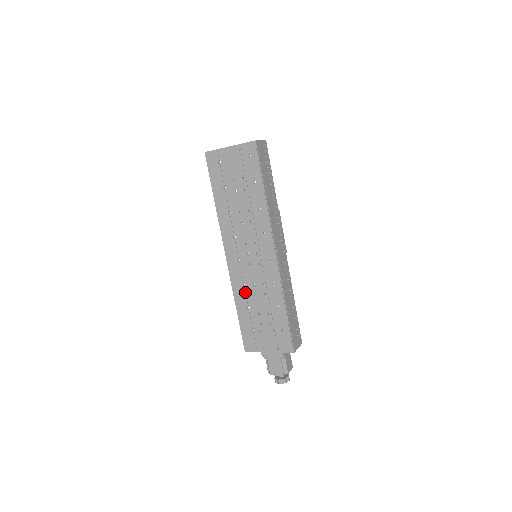
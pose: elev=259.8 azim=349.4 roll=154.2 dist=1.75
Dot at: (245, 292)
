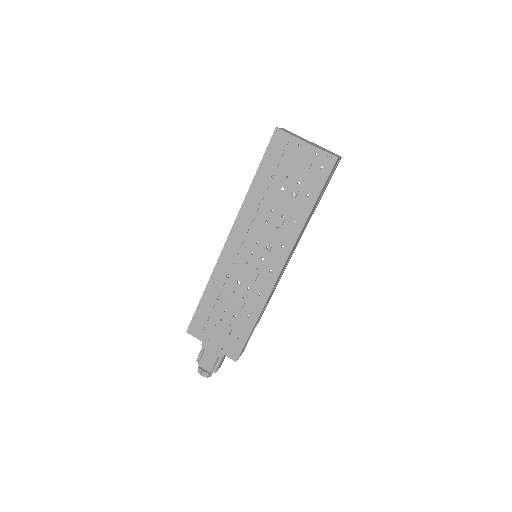
Dot at: (224, 283)
